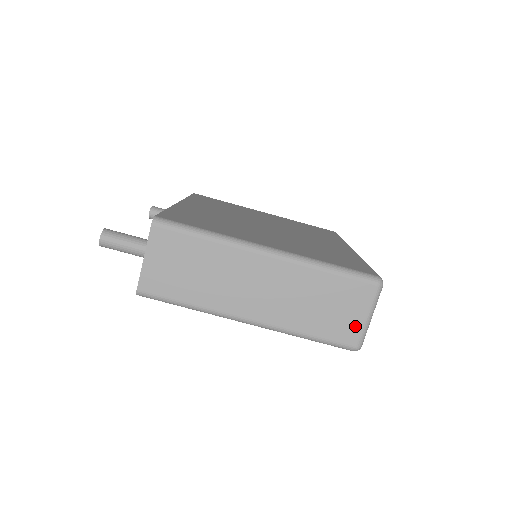
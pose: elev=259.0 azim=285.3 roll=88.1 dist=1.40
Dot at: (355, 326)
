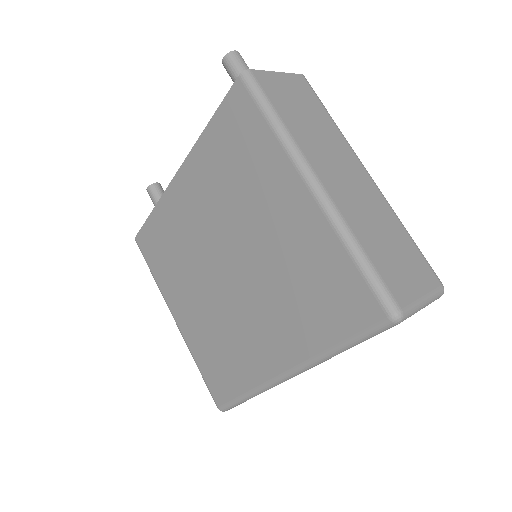
Dot at: (410, 292)
